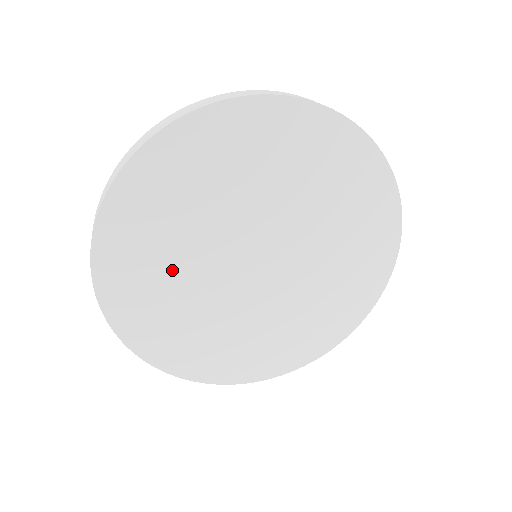
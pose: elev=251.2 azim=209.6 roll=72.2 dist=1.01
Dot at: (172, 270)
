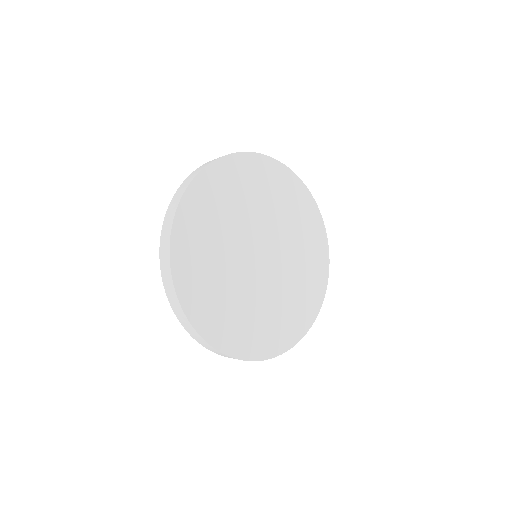
Dot at: (246, 309)
